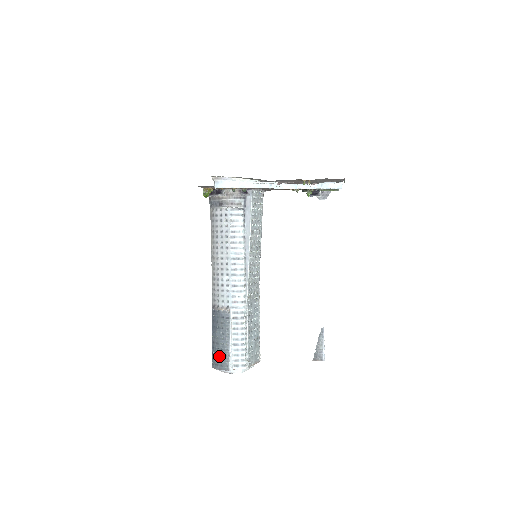
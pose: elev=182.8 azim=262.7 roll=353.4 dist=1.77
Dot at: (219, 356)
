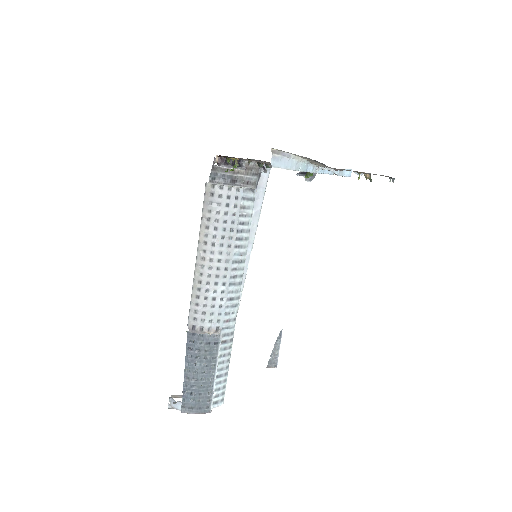
Dot at: (197, 396)
